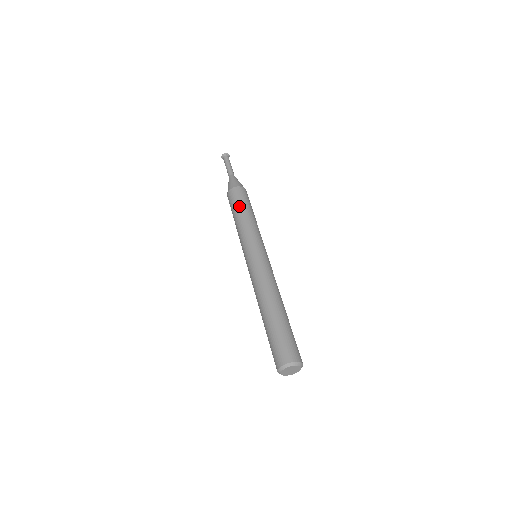
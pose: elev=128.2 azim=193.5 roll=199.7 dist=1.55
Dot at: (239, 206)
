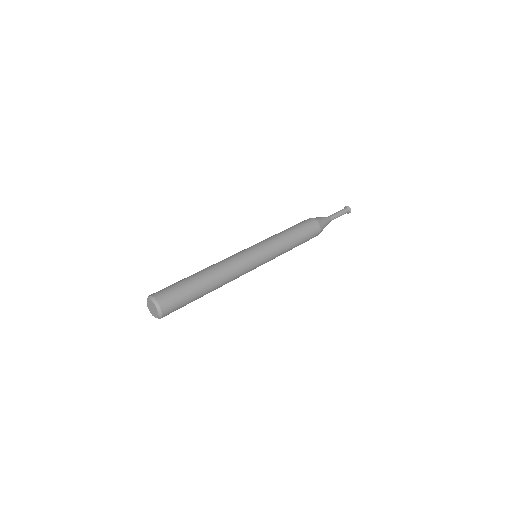
Dot at: (301, 231)
